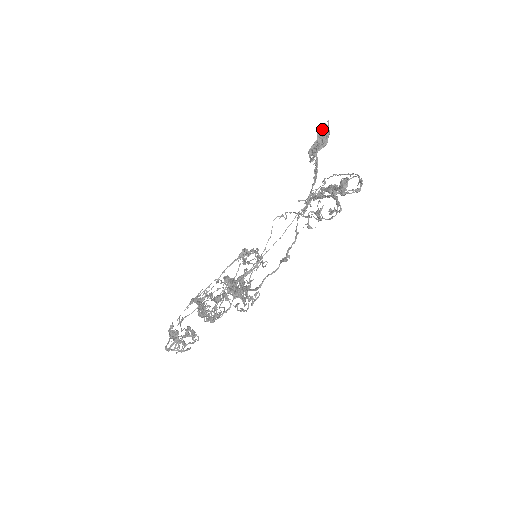
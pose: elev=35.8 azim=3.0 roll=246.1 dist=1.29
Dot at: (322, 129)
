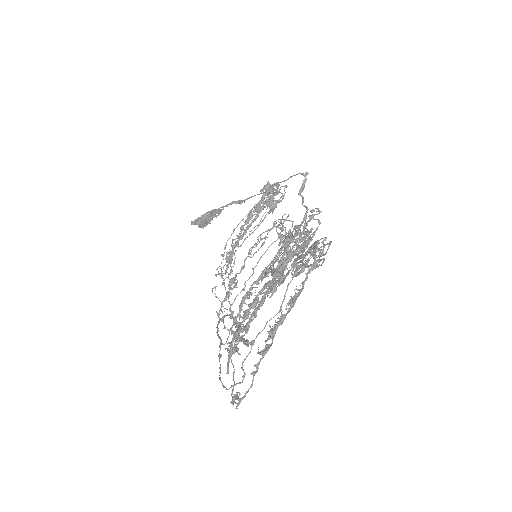
Dot at: (196, 220)
